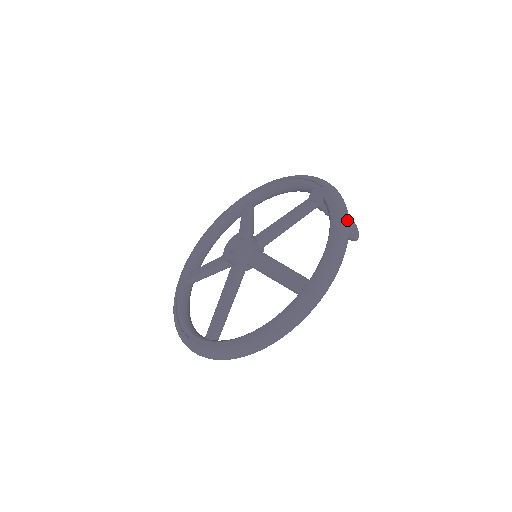
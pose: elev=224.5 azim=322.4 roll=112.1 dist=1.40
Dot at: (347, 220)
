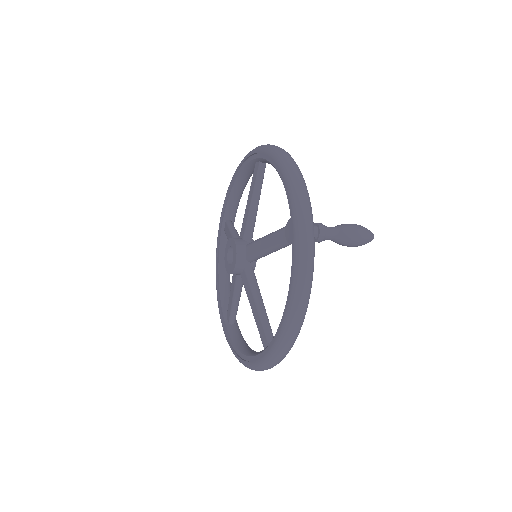
Dot at: (302, 299)
